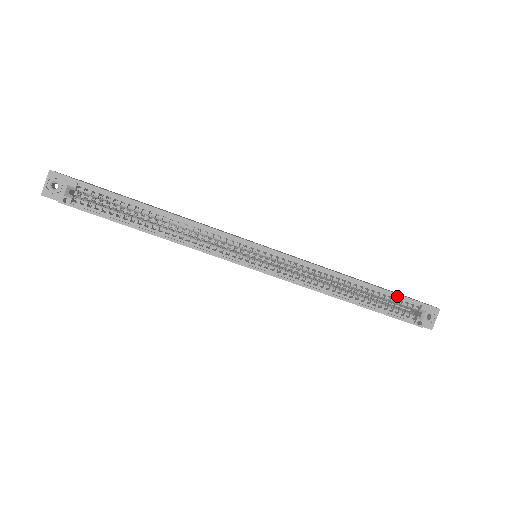
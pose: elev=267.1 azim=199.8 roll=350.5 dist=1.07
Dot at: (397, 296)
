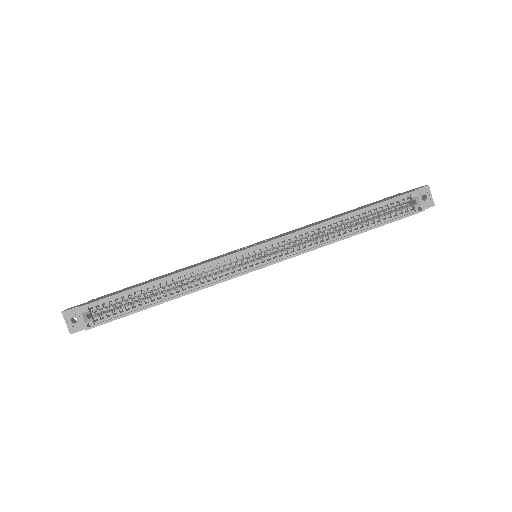
Dot at: (386, 203)
